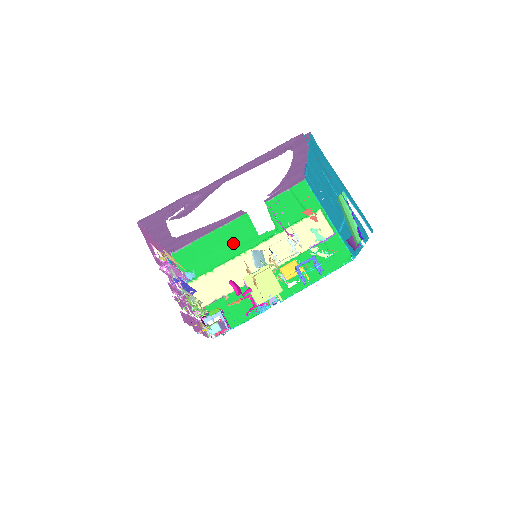
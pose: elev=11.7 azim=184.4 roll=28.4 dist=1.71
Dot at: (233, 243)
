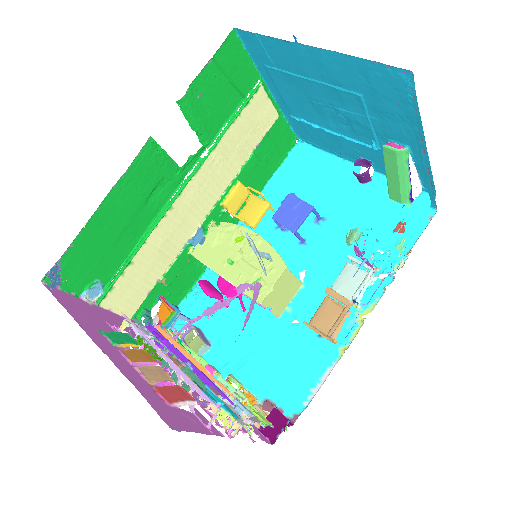
Dot at: (144, 202)
